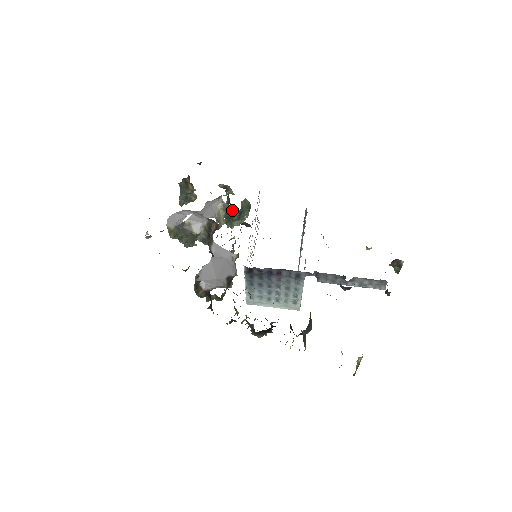
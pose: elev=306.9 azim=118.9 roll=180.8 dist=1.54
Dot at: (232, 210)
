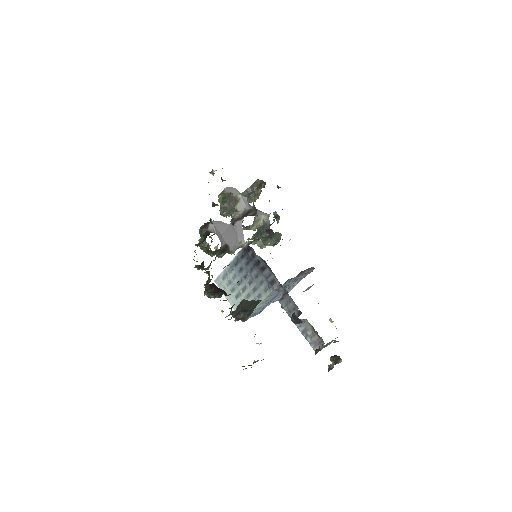
Dot at: (268, 227)
